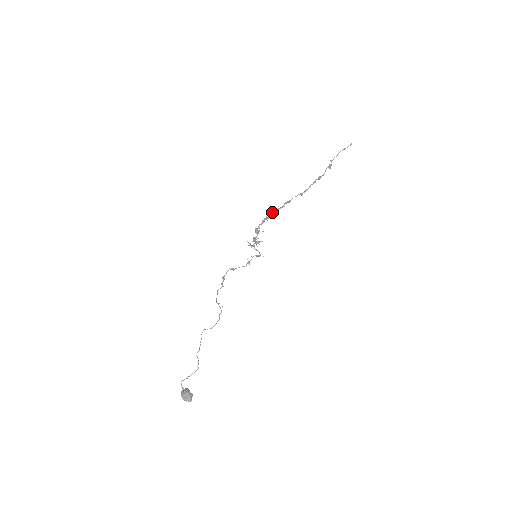
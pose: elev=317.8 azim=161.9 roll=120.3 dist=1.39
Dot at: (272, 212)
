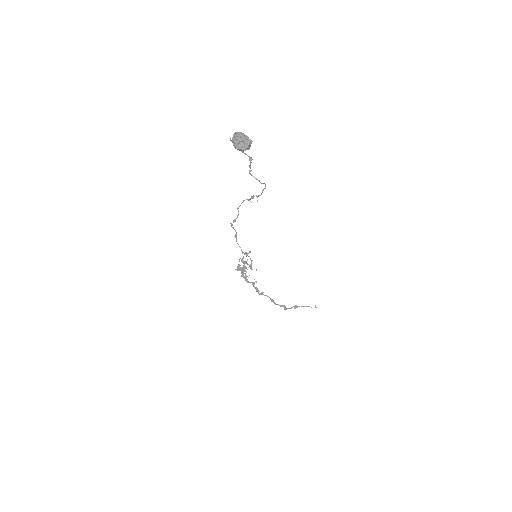
Dot at: occluded
